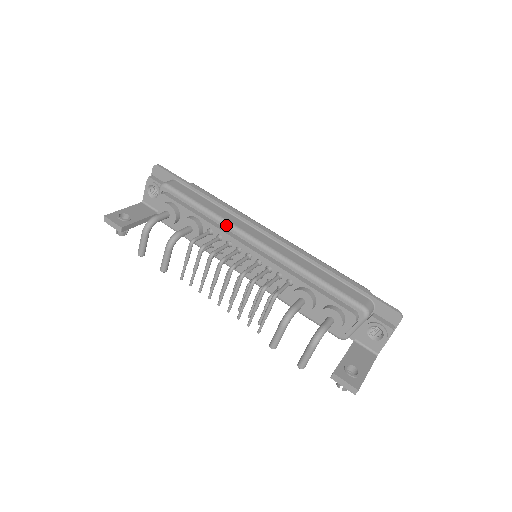
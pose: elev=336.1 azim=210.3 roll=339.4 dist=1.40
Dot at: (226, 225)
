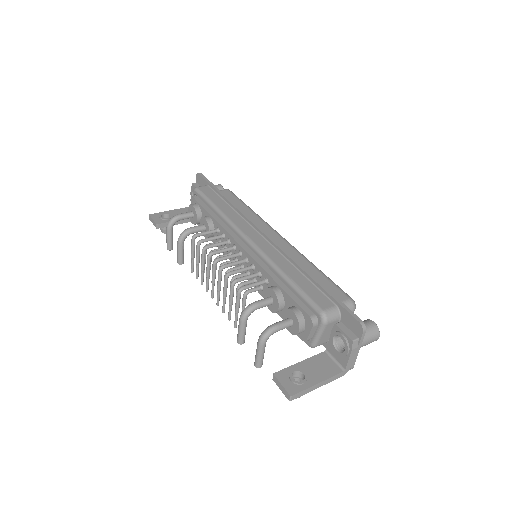
Dot at: (228, 224)
